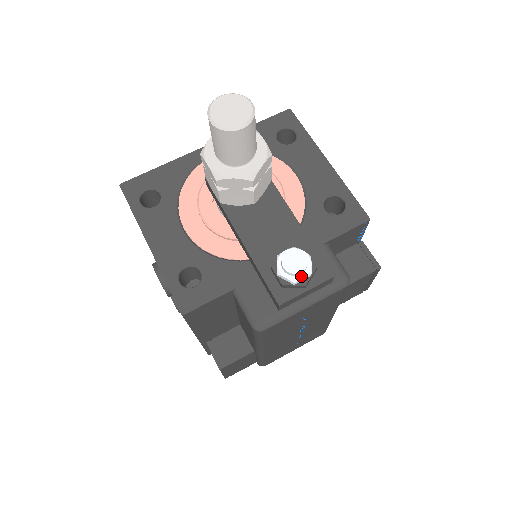
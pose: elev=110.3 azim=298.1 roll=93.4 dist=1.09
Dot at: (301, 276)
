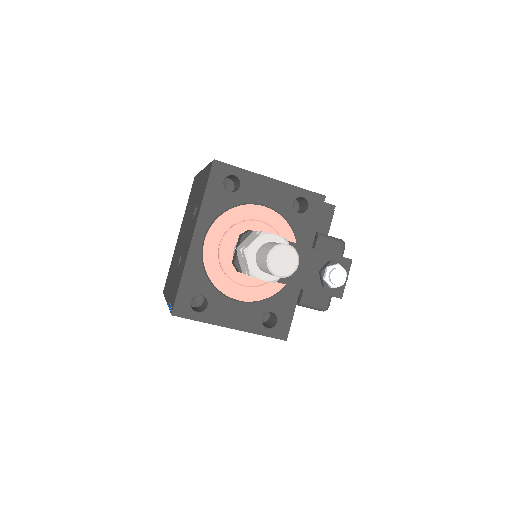
Dot at: (344, 279)
